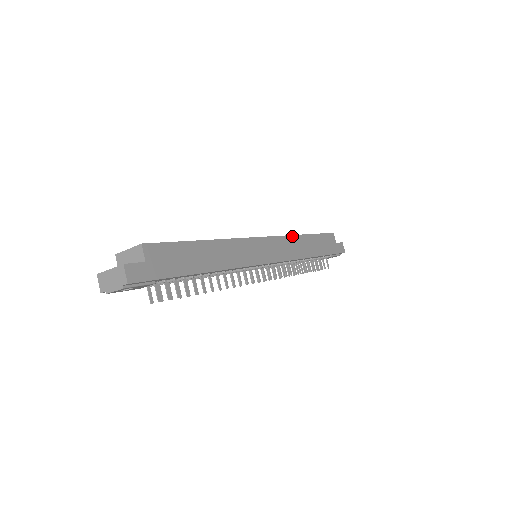
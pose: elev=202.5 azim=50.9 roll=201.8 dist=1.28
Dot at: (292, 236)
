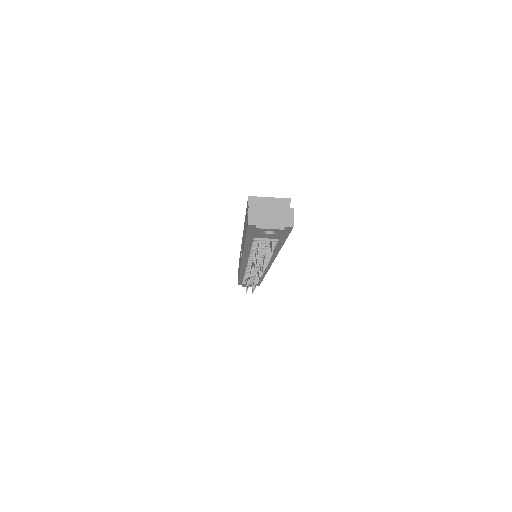
Dot at: occluded
